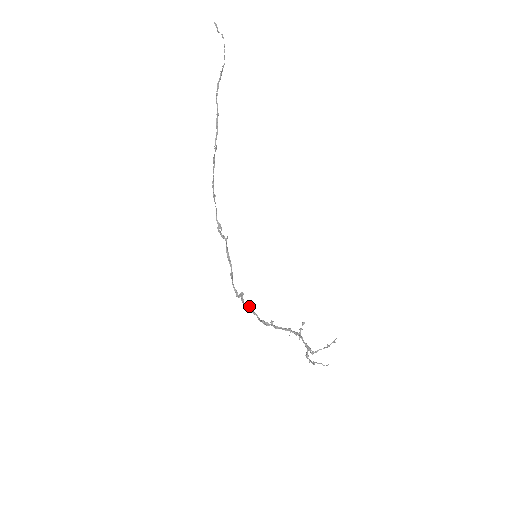
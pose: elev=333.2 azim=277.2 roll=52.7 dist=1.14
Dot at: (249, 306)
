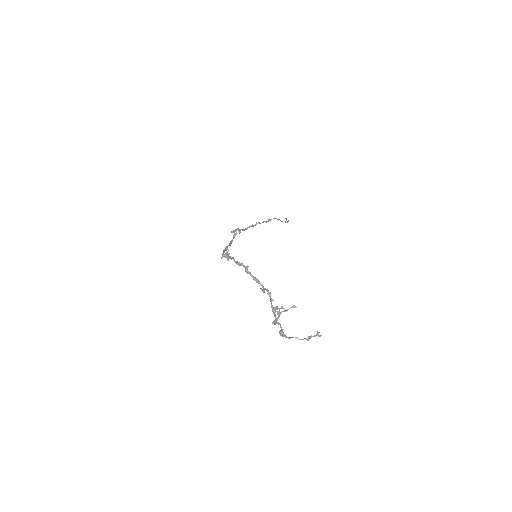
Dot at: (229, 257)
